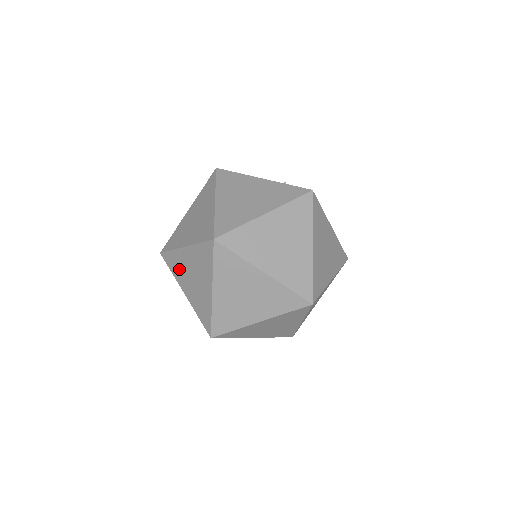
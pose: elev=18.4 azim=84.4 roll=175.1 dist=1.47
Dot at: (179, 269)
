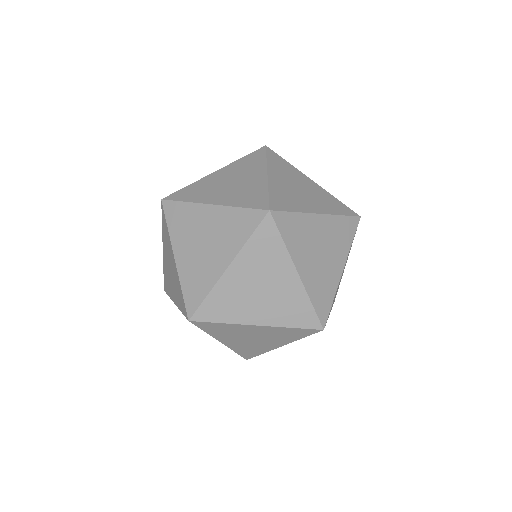
Dot at: (202, 190)
